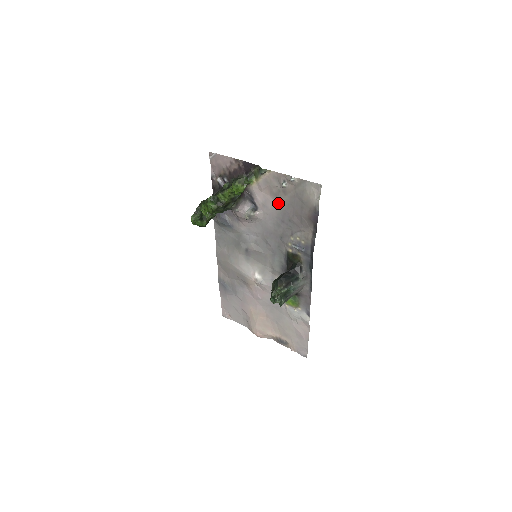
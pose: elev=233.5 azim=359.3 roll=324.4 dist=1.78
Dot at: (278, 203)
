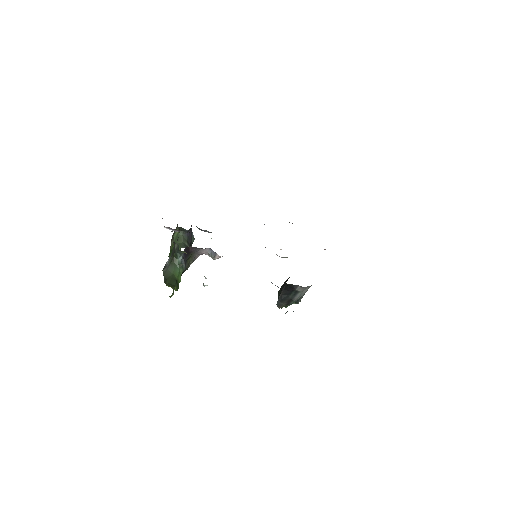
Dot at: occluded
